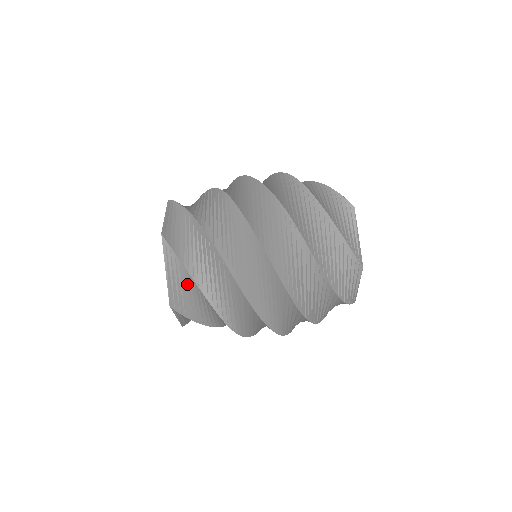
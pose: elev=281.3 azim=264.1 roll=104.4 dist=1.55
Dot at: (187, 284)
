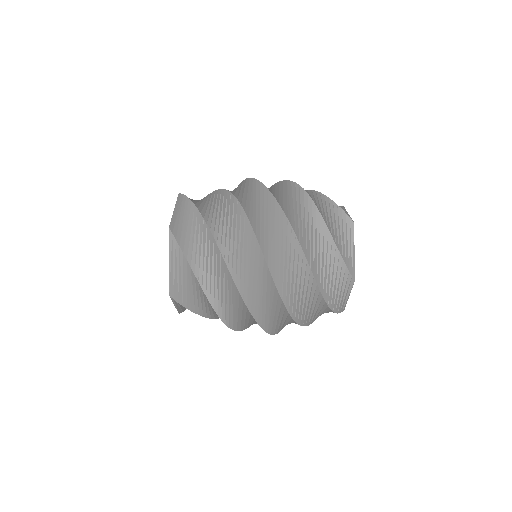
Dot at: occluded
